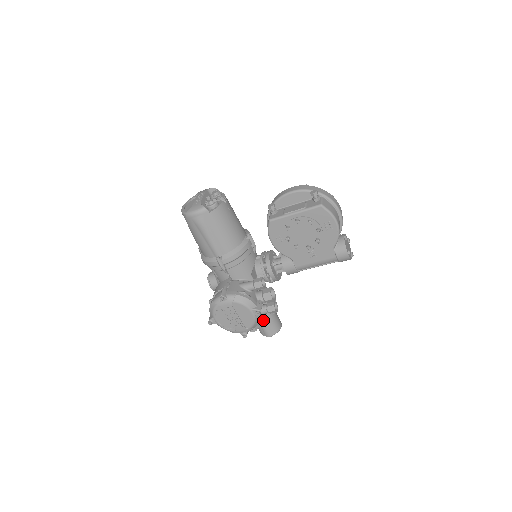
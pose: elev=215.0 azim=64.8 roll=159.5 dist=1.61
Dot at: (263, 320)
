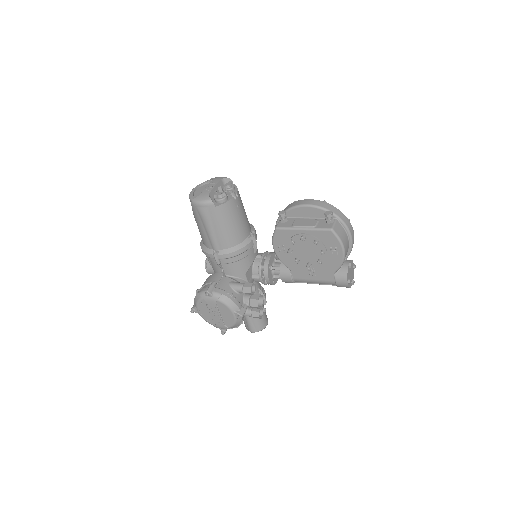
Dot at: occluded
